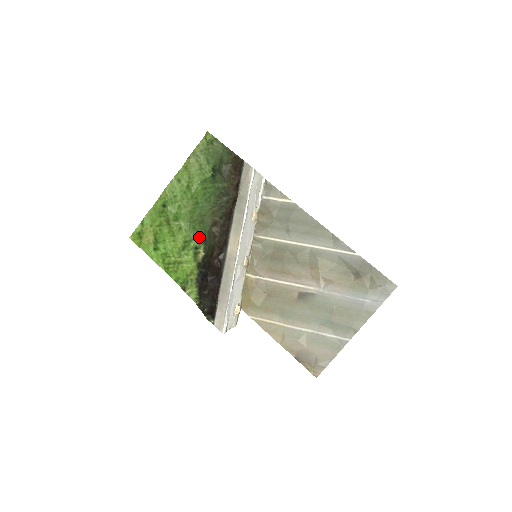
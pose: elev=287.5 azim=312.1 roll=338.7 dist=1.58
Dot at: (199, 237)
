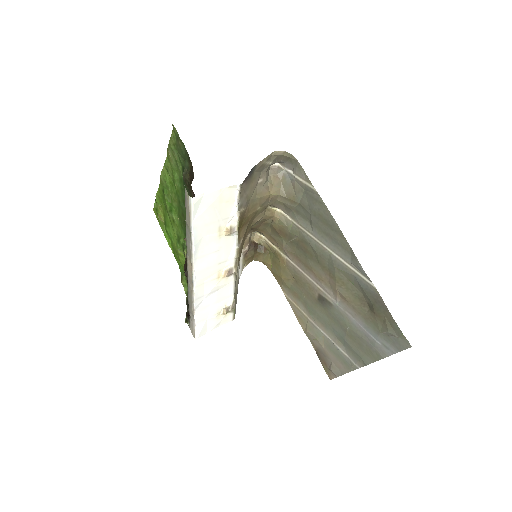
Dot at: (184, 237)
